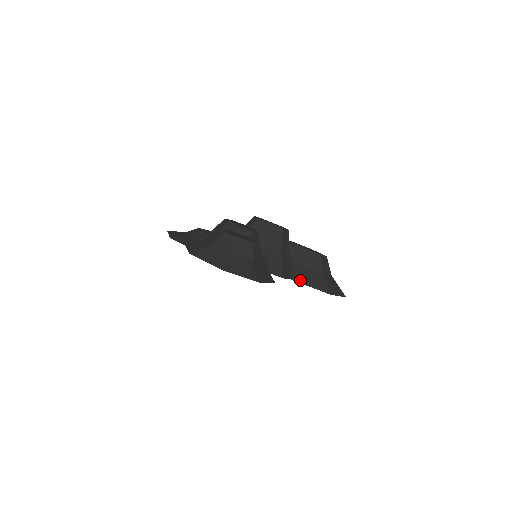
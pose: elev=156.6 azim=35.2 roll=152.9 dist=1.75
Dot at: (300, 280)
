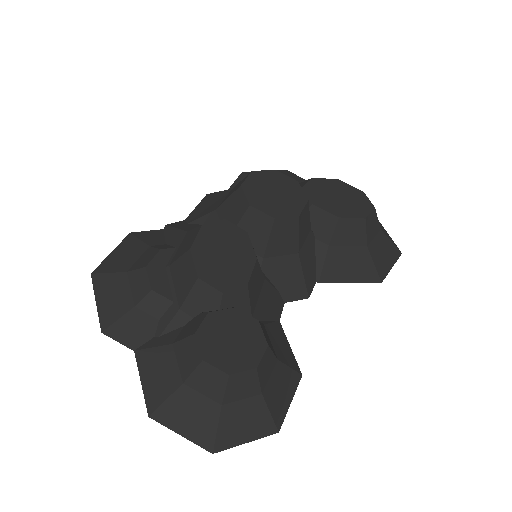
Dot at: (333, 278)
